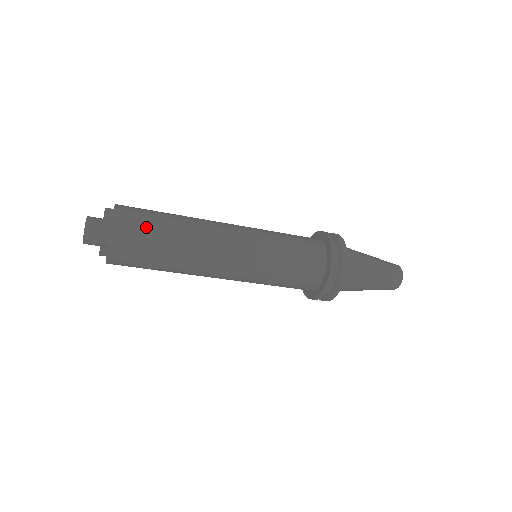
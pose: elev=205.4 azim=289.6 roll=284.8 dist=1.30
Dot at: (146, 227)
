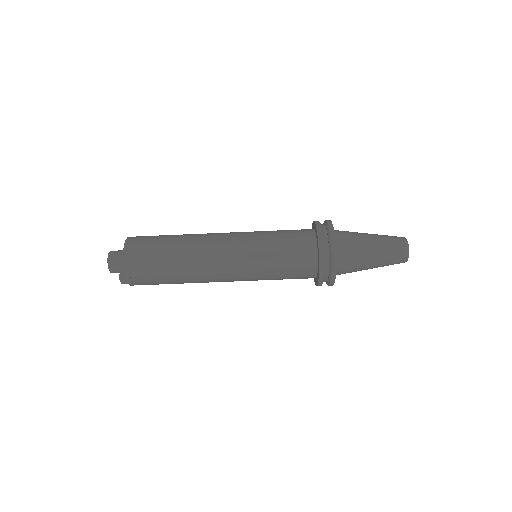
Dot at: occluded
